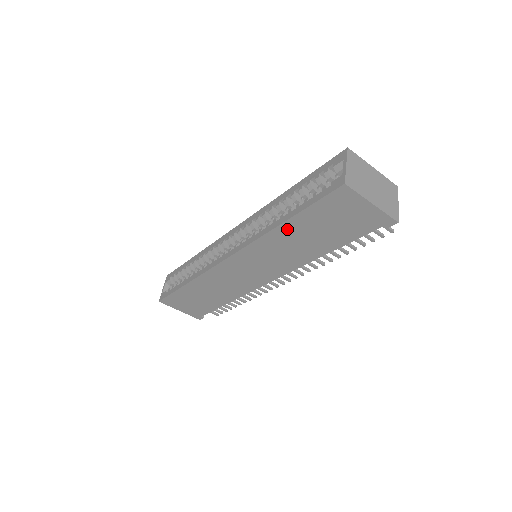
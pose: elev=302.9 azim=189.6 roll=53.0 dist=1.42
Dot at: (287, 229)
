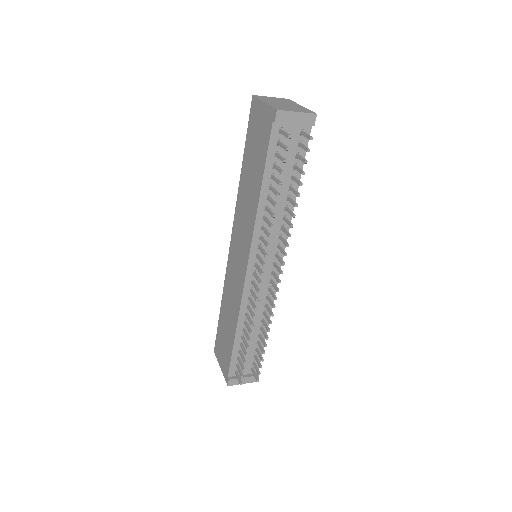
Dot at: (244, 174)
